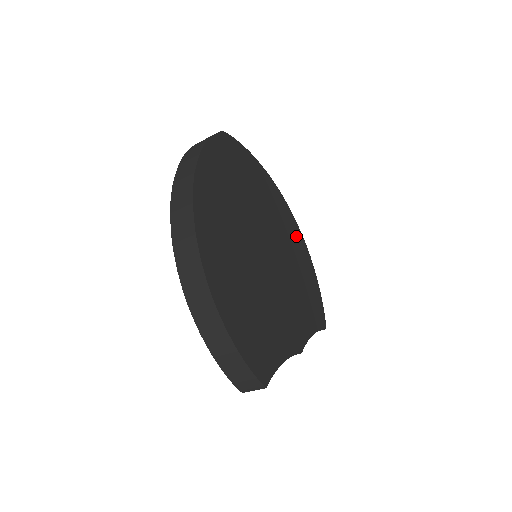
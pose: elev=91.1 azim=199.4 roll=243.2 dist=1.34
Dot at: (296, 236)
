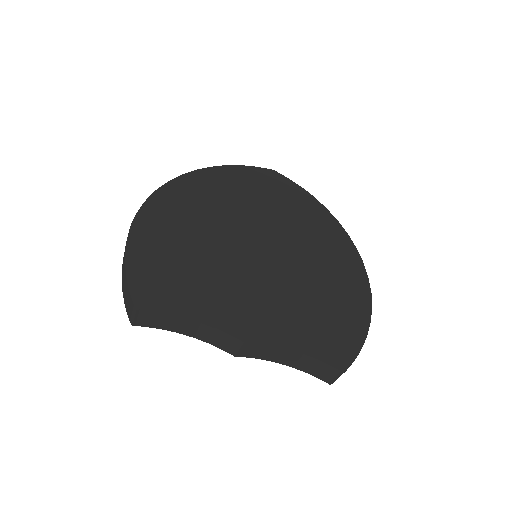
Dot at: (350, 273)
